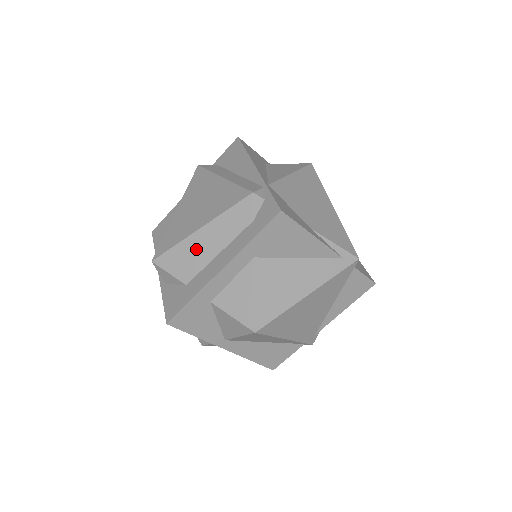
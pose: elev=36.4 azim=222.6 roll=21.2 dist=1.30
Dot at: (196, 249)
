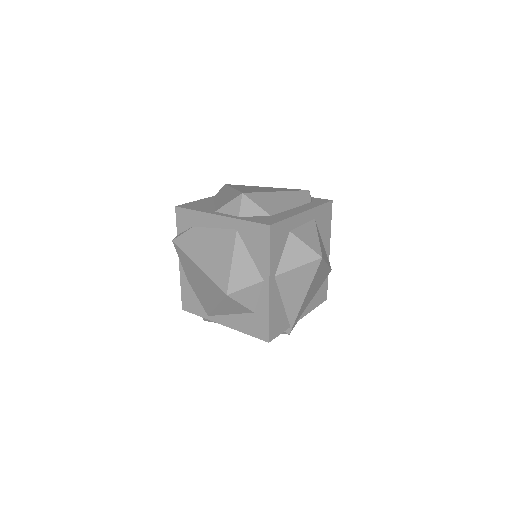
Dot at: (277, 200)
